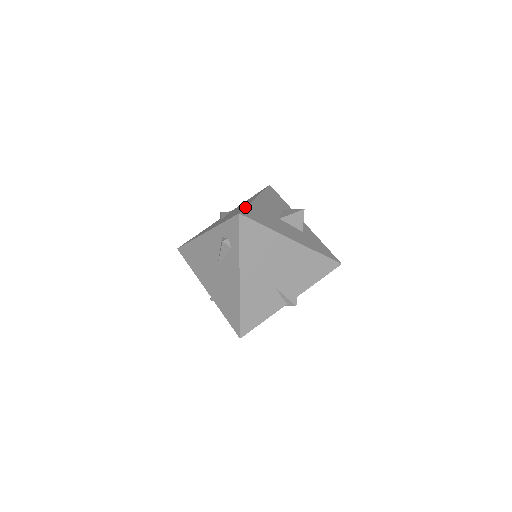
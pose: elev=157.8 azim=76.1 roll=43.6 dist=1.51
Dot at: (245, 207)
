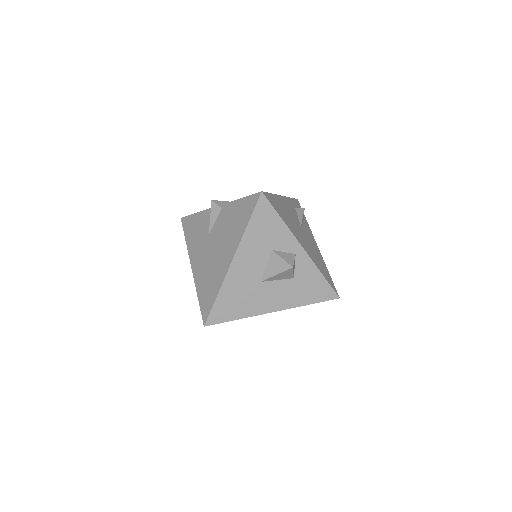
Dot at: (213, 305)
